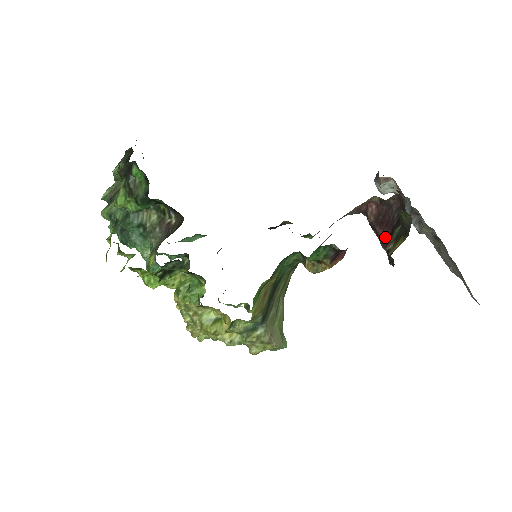
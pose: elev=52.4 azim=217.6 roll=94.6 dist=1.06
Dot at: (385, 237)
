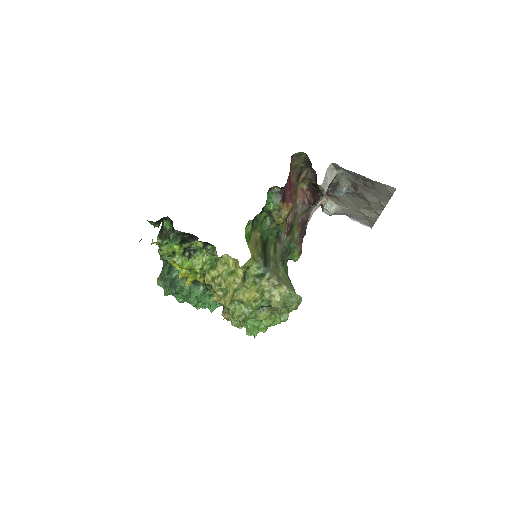
Dot at: (317, 193)
